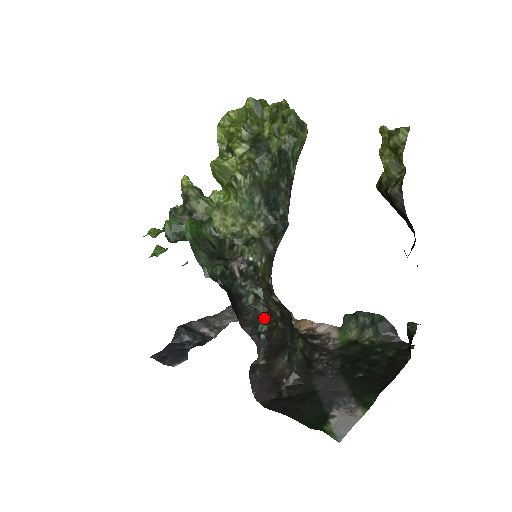
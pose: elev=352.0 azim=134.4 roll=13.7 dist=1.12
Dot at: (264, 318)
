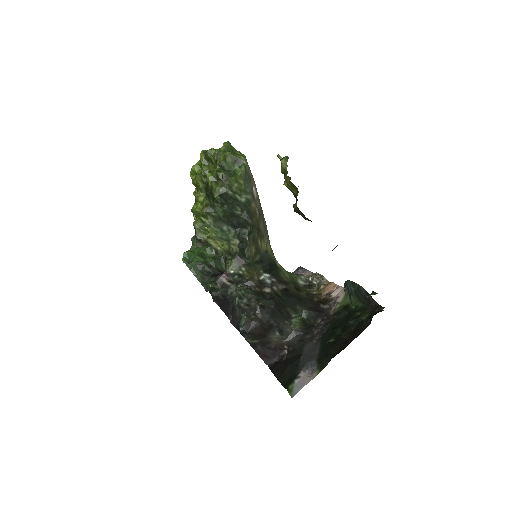
Dot at: (244, 314)
